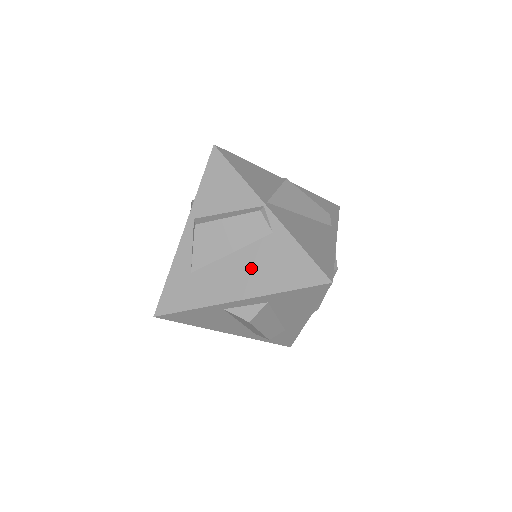
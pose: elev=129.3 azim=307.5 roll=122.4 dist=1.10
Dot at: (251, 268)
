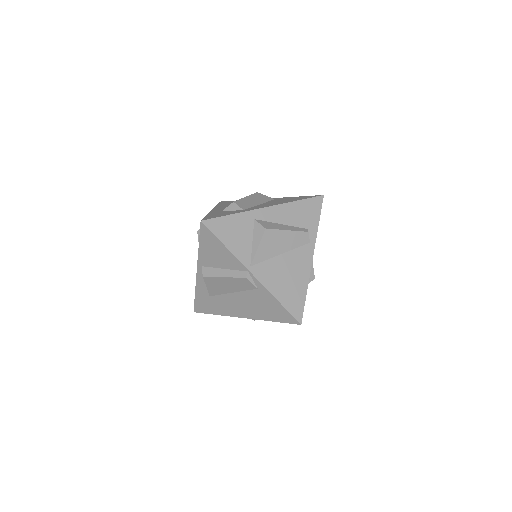
Dot at: (248, 304)
